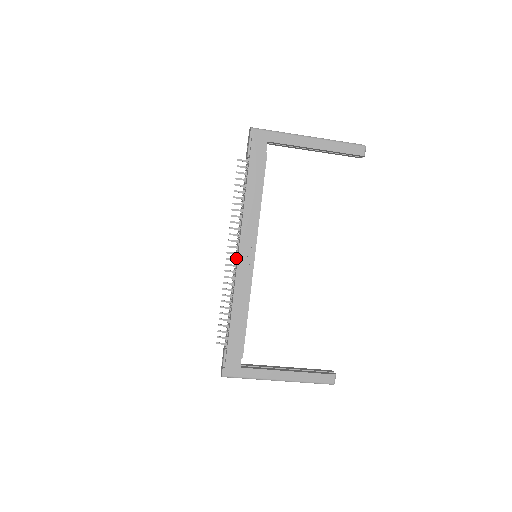
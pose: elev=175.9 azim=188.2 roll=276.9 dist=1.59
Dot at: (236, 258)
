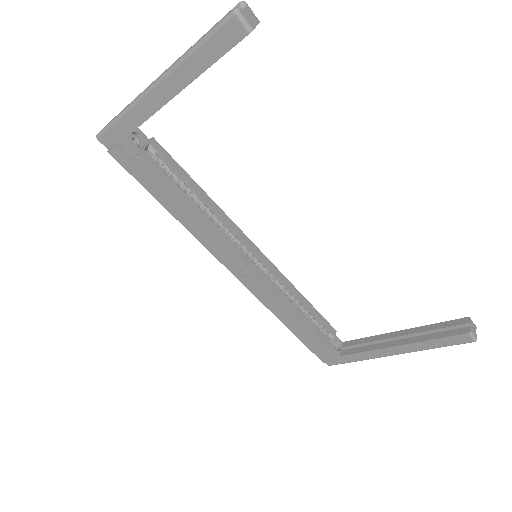
Dot at: occluded
